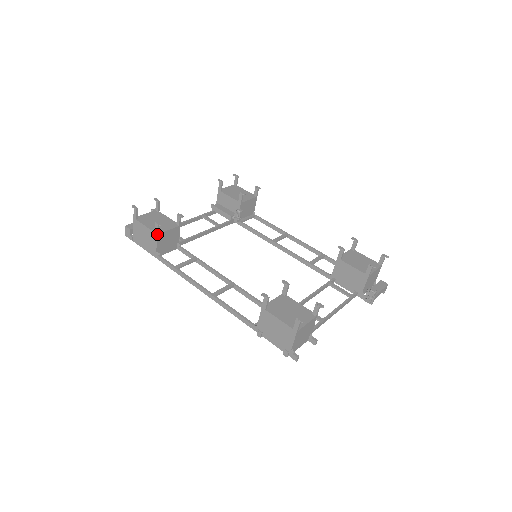
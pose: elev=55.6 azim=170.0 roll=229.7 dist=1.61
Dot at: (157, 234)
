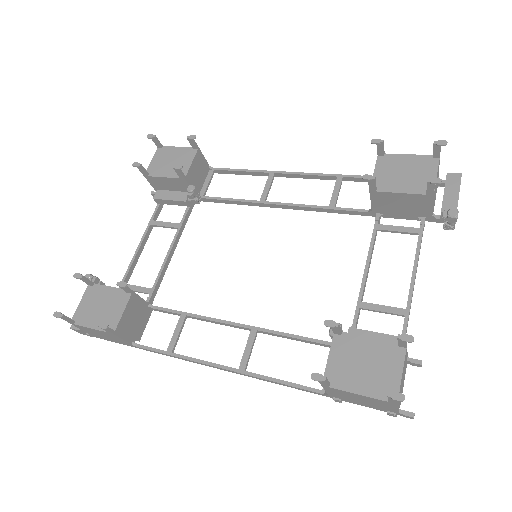
Dot at: (113, 334)
